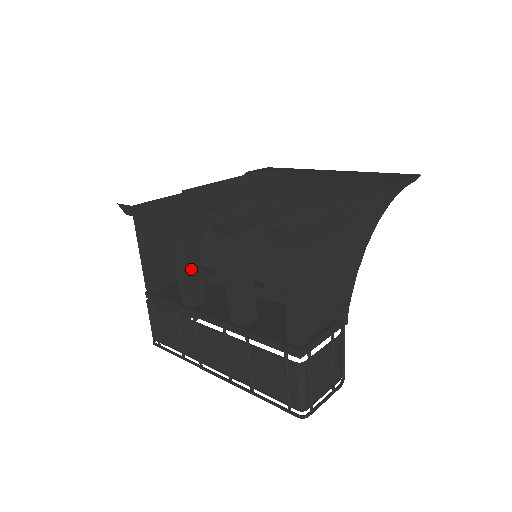
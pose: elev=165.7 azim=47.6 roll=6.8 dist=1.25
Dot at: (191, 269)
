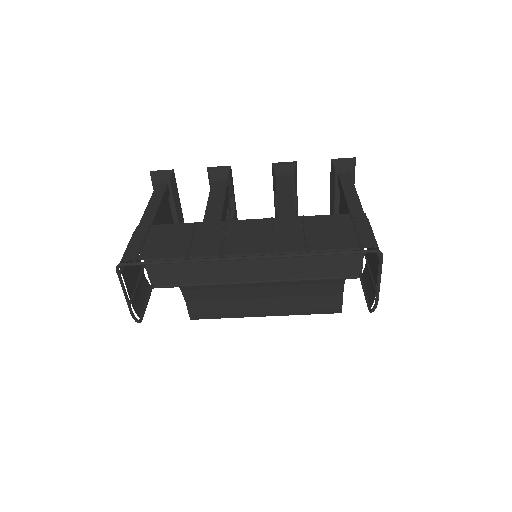
Dot at: (225, 205)
